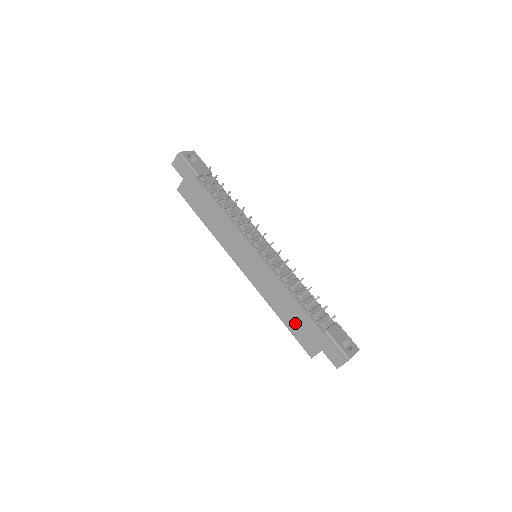
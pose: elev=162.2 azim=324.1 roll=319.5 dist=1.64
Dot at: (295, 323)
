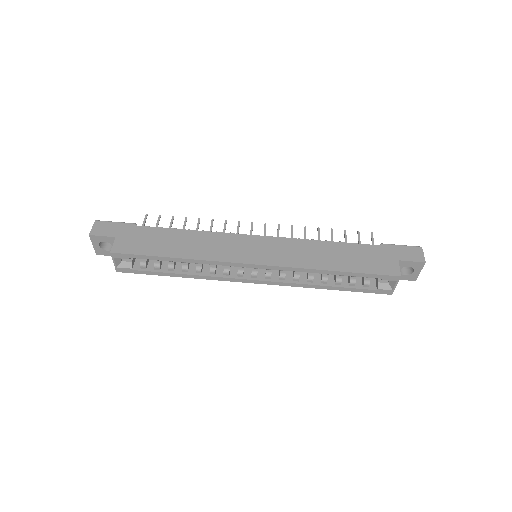
Dot at: (354, 261)
